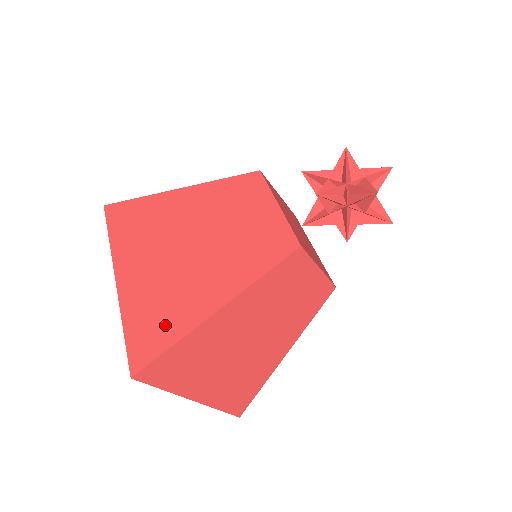
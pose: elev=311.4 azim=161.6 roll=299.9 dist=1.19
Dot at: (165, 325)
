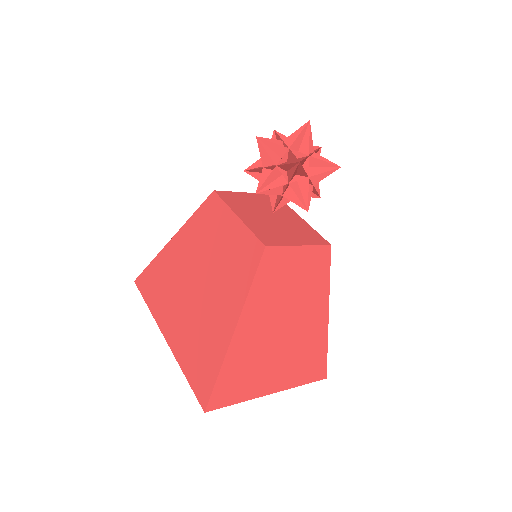
Dot at: (207, 361)
